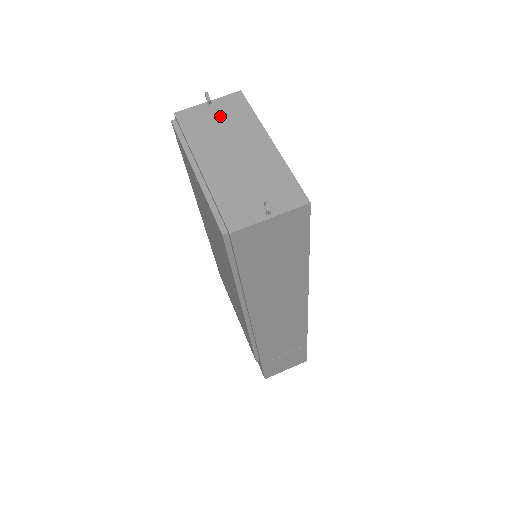
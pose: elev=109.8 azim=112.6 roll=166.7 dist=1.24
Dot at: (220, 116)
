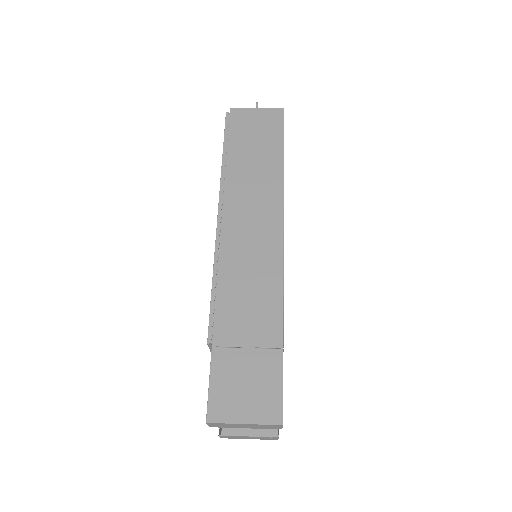
Dot at: occluded
